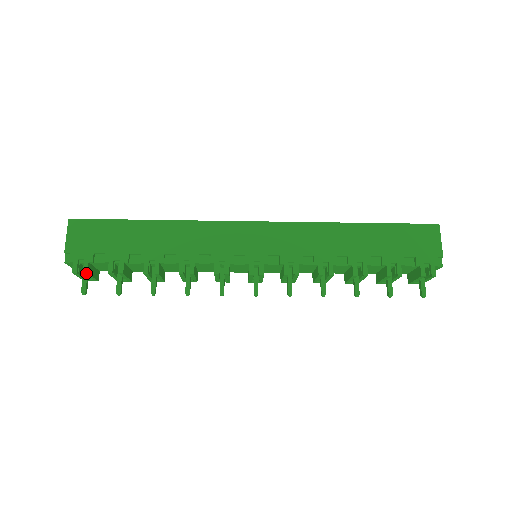
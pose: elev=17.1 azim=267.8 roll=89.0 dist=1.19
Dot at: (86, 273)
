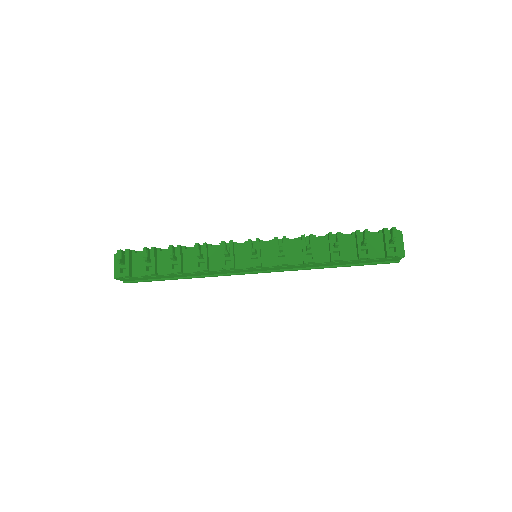
Dot at: (127, 250)
